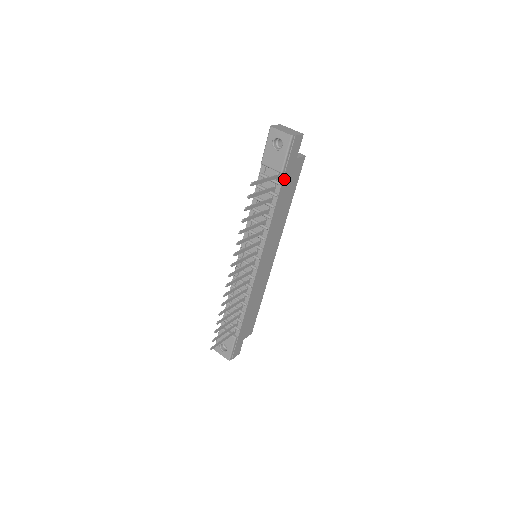
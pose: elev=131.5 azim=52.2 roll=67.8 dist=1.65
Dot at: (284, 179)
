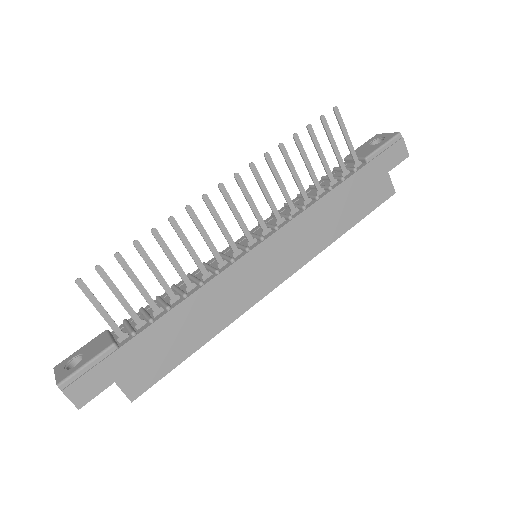
Dot at: (363, 171)
